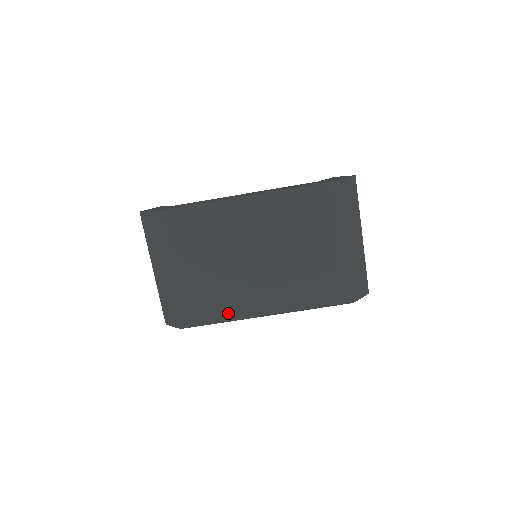
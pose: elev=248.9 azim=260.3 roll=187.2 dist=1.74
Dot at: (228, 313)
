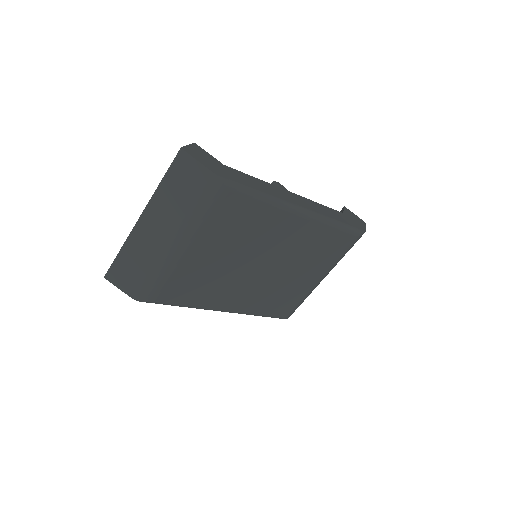
Dot at: (197, 302)
